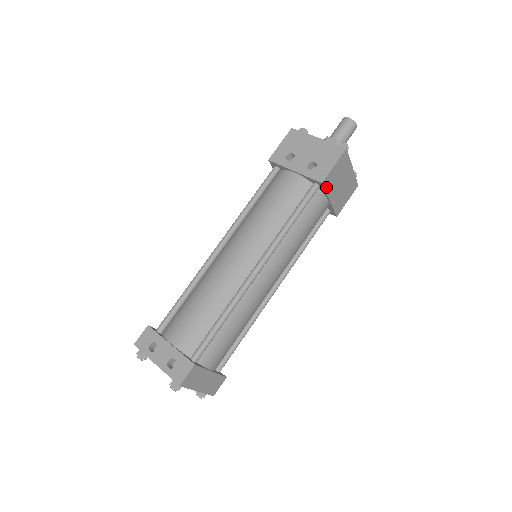
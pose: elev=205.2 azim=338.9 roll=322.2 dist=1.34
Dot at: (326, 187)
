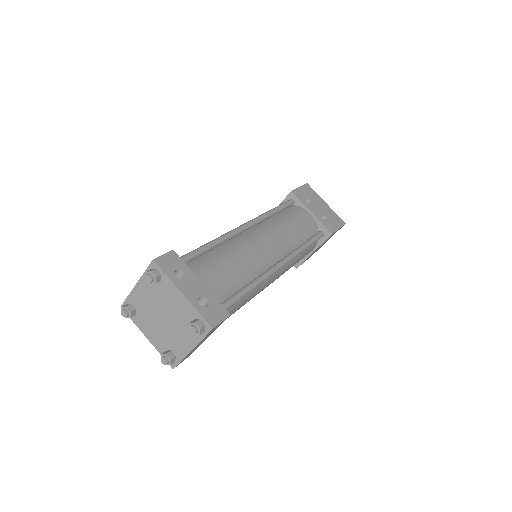
Dot at: (326, 239)
